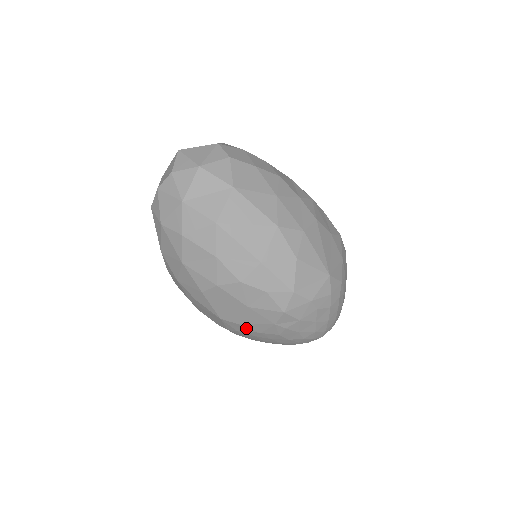
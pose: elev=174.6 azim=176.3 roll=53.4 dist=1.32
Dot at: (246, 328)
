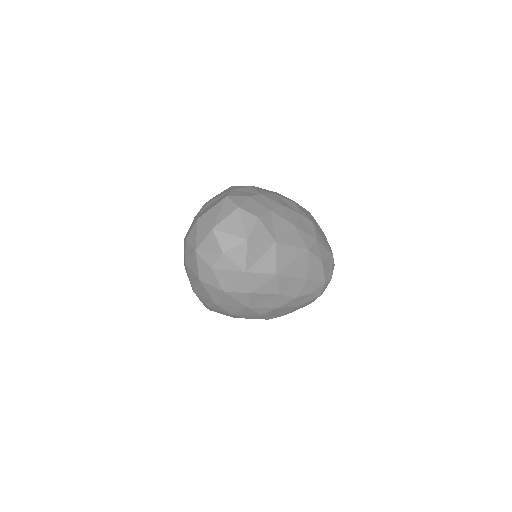
Dot at: (286, 314)
